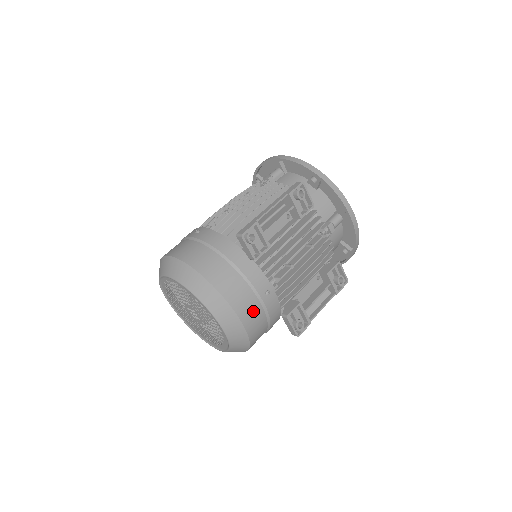
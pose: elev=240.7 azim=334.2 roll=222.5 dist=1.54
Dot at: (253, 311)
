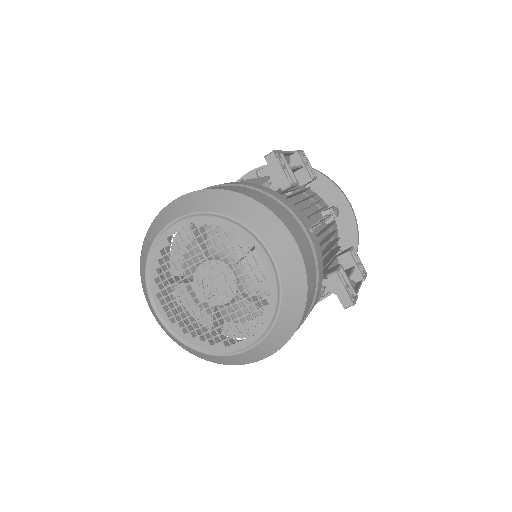
Dot at: (304, 243)
